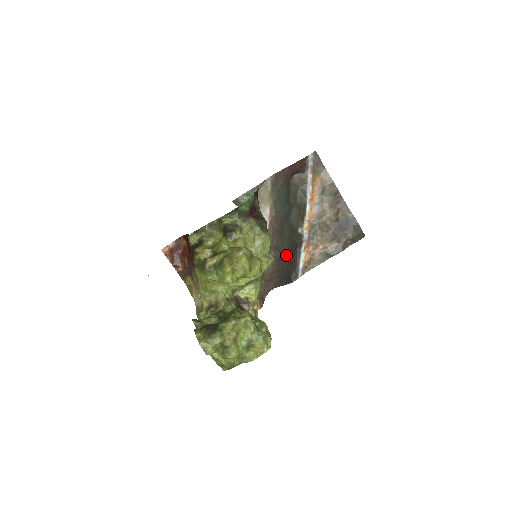
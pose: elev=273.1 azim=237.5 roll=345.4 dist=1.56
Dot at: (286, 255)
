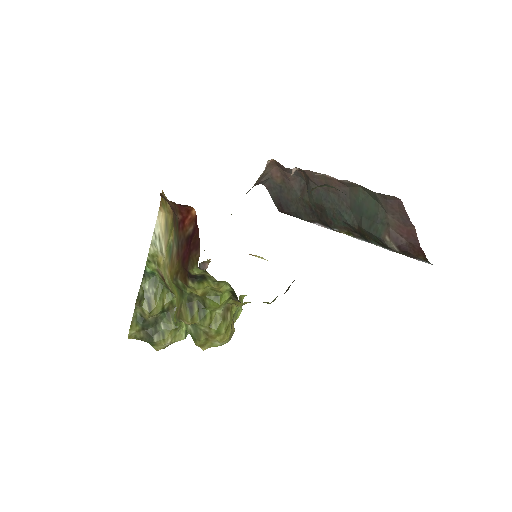
Dot at: (305, 200)
